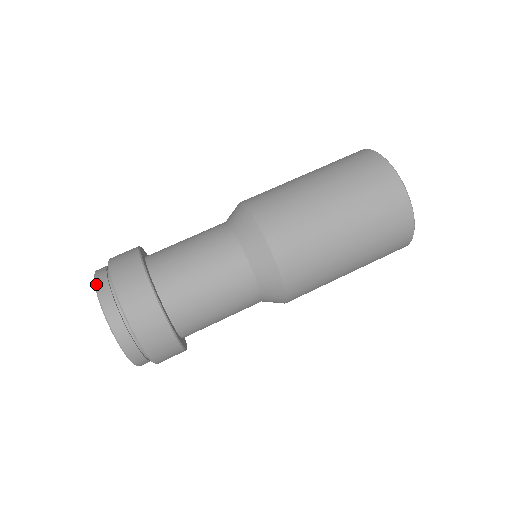
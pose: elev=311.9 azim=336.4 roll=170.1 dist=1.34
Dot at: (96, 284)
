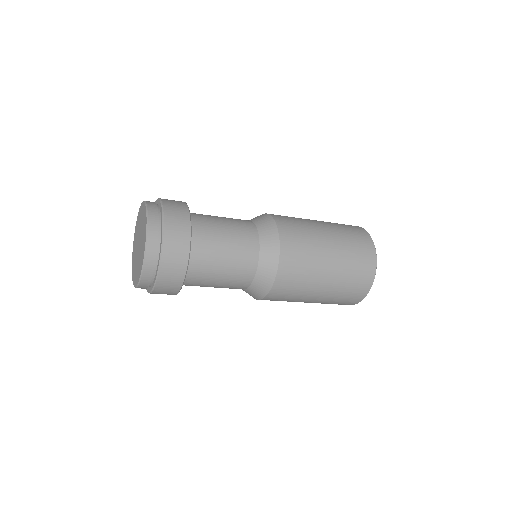
Dot at: (148, 228)
